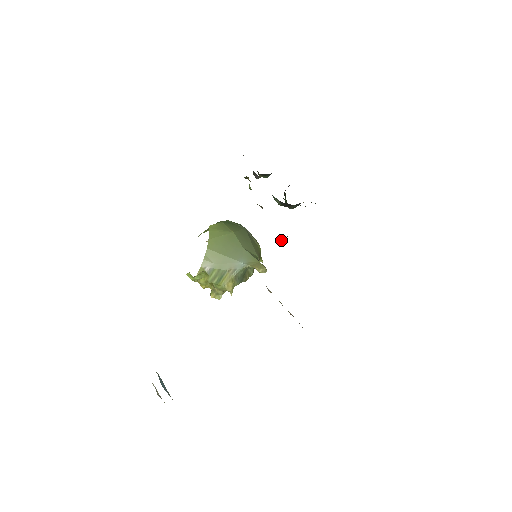
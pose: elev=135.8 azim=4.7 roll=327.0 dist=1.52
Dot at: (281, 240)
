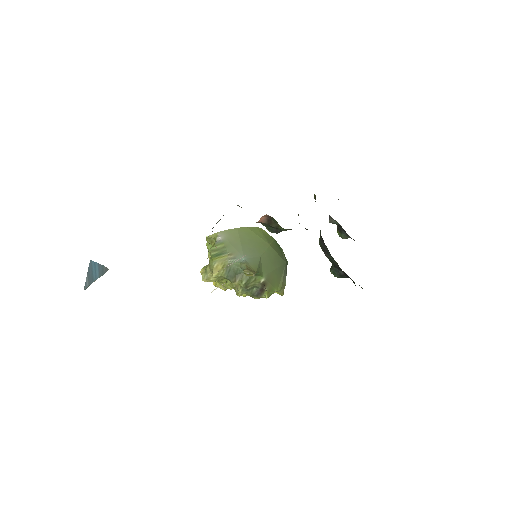
Dot at: (273, 225)
